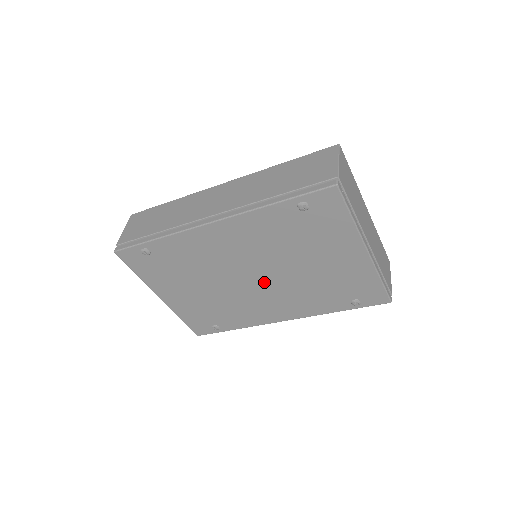
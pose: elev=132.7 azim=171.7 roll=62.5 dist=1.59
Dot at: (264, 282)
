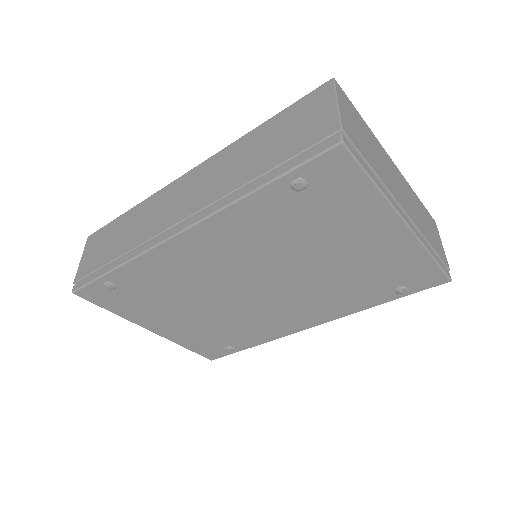
Dot at: (273, 290)
